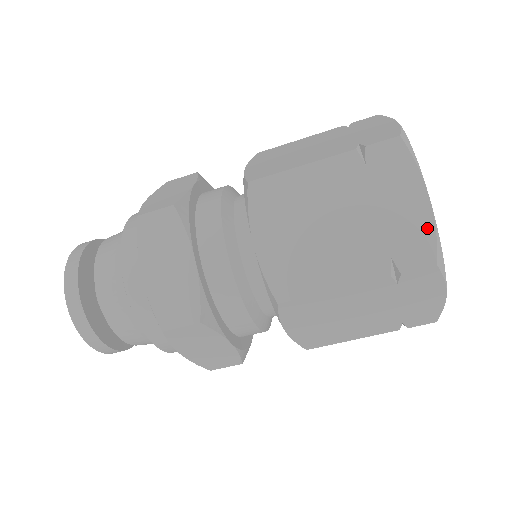
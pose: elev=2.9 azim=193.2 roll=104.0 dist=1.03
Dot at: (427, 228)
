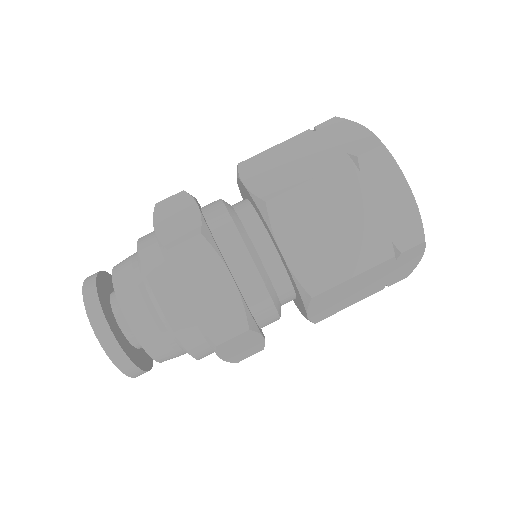
Dot at: (367, 135)
